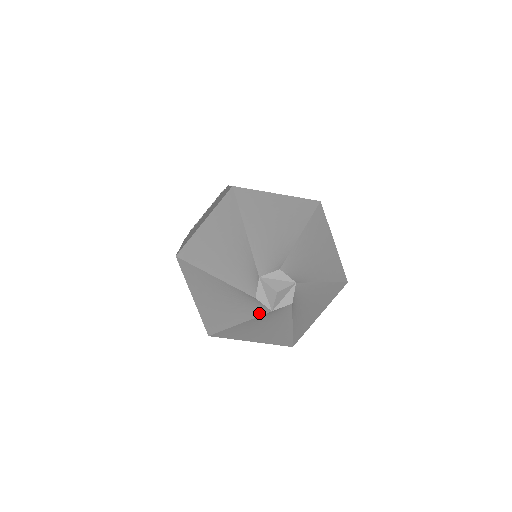
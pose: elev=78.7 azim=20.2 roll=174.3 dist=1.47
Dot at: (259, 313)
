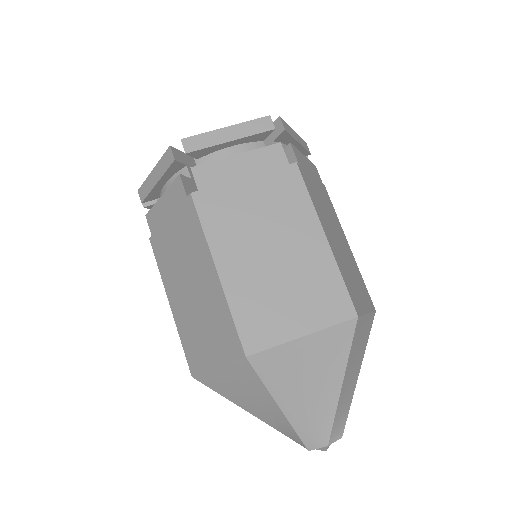
Dot at: (290, 438)
